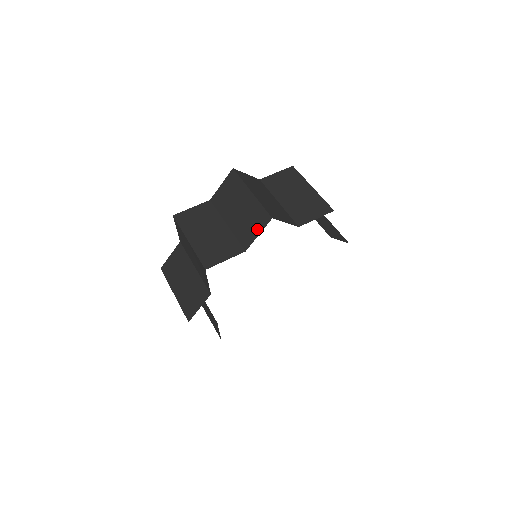
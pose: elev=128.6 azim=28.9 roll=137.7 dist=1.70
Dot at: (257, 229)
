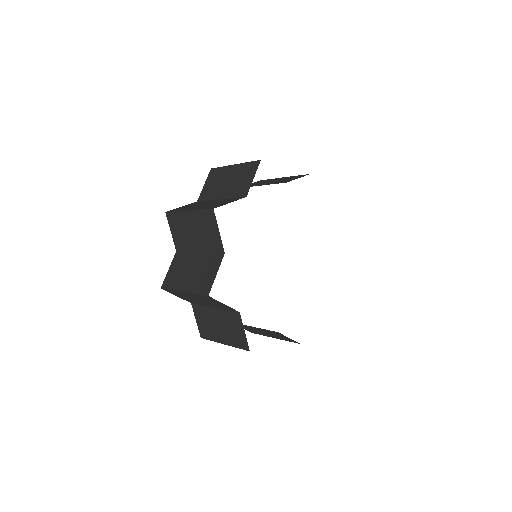
Dot at: occluded
